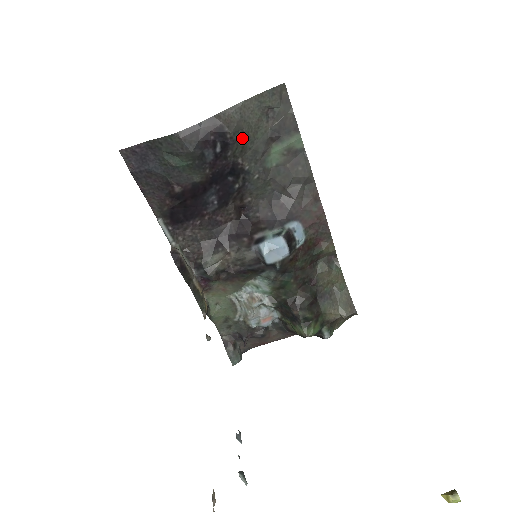
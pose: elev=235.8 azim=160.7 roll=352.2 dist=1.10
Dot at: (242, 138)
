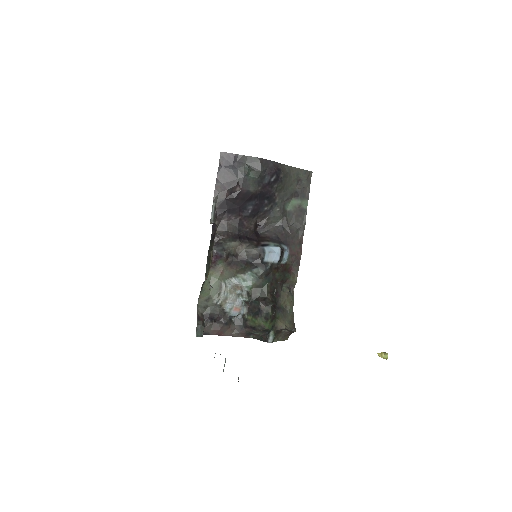
Dot at: (284, 183)
